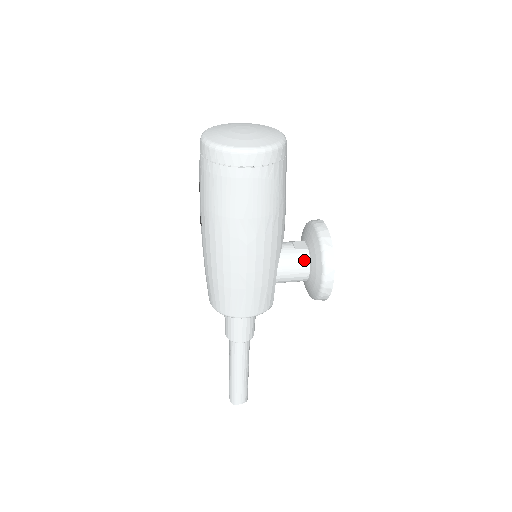
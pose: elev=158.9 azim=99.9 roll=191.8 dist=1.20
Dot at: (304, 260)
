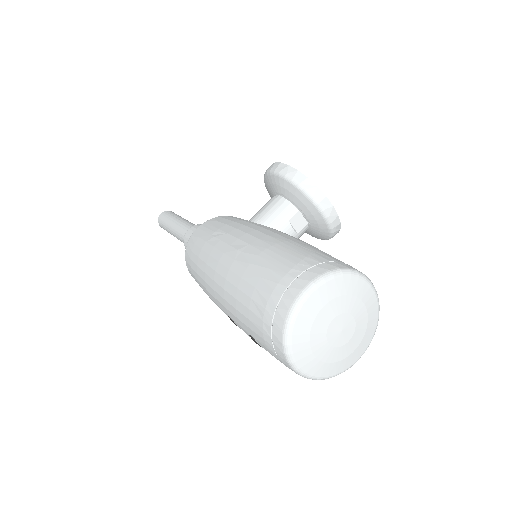
Dot at: occluded
